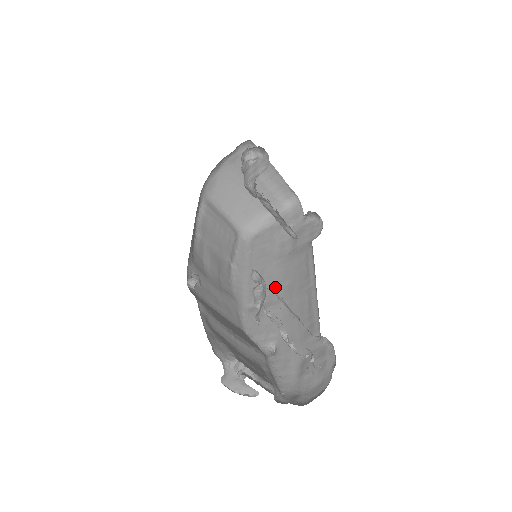
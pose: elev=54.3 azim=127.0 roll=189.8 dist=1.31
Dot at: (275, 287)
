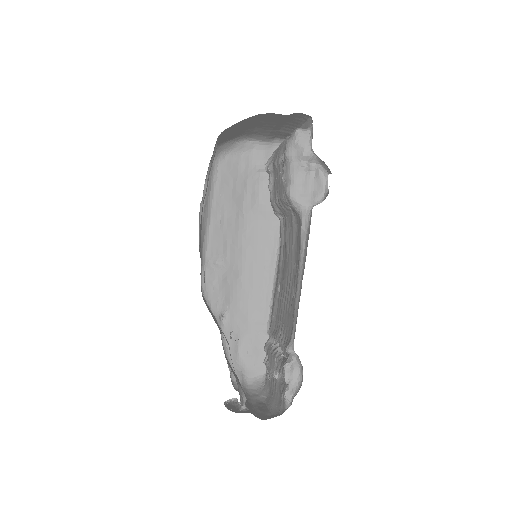
Dot at: (235, 247)
